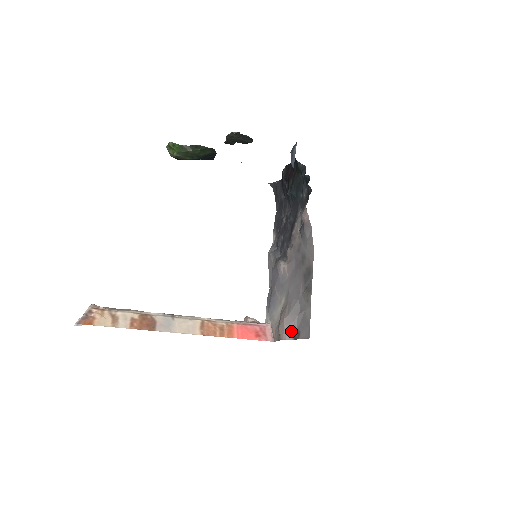
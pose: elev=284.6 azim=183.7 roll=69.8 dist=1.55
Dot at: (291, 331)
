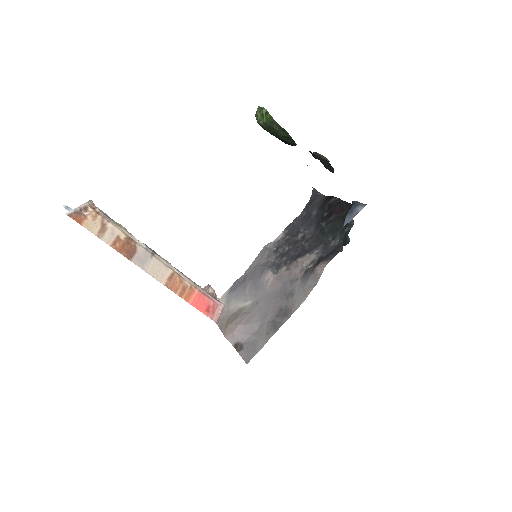
Dot at: (237, 339)
